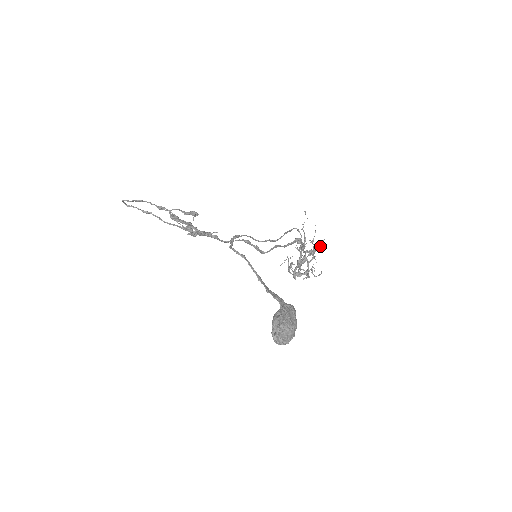
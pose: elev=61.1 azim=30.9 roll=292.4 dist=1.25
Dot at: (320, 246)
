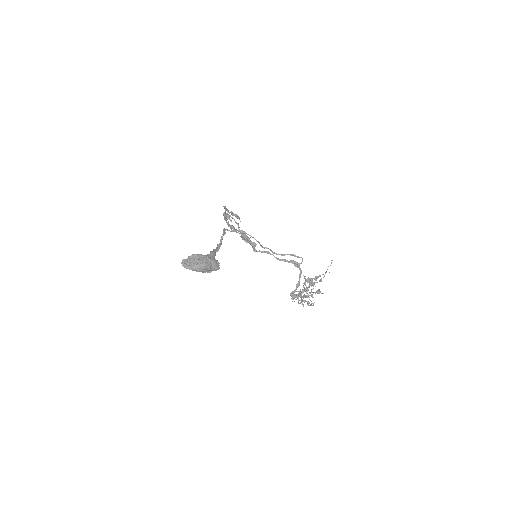
Dot at: (316, 280)
